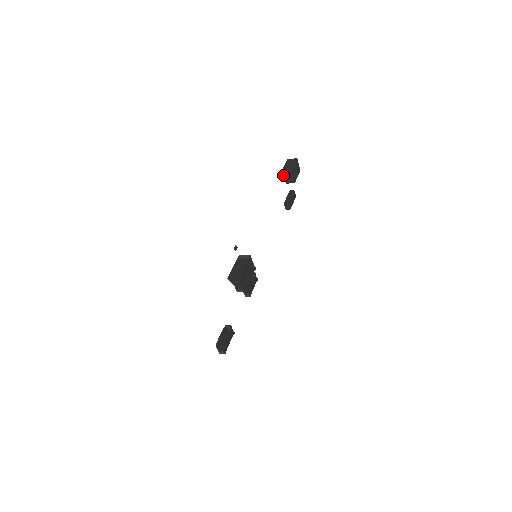
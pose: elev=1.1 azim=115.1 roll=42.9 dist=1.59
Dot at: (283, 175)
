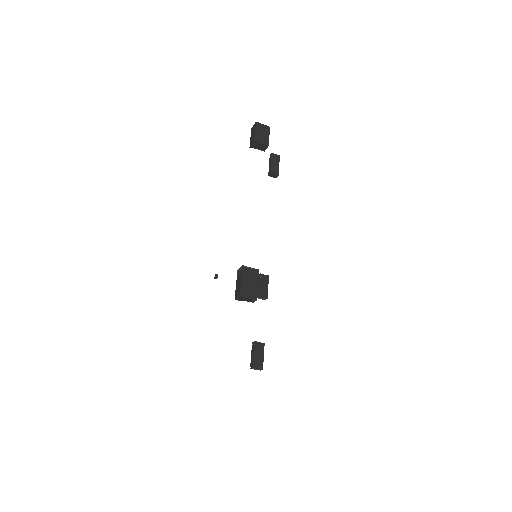
Dot at: occluded
